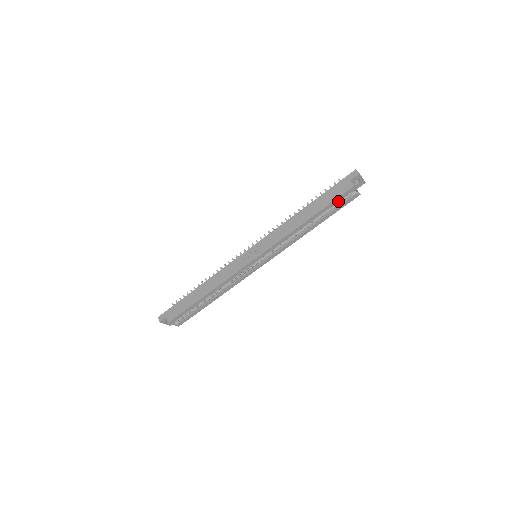
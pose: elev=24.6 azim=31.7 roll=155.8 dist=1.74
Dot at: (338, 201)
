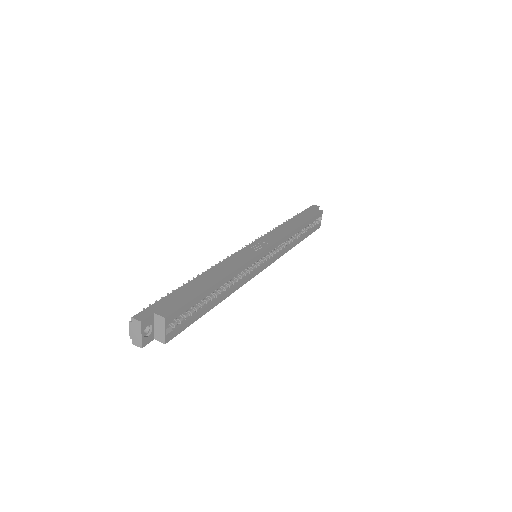
Dot at: (310, 225)
